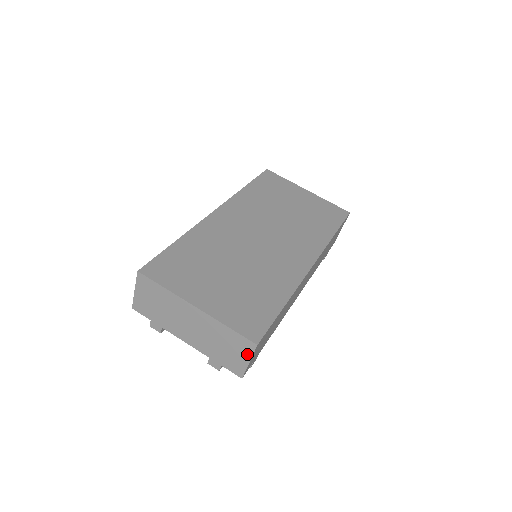
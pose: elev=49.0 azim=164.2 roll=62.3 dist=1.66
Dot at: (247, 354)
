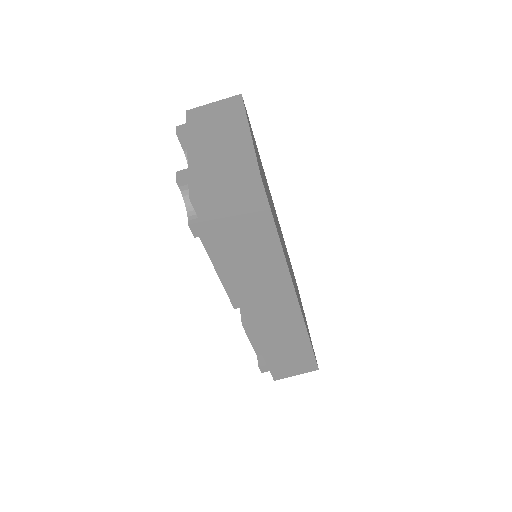
Dot at: (236, 180)
